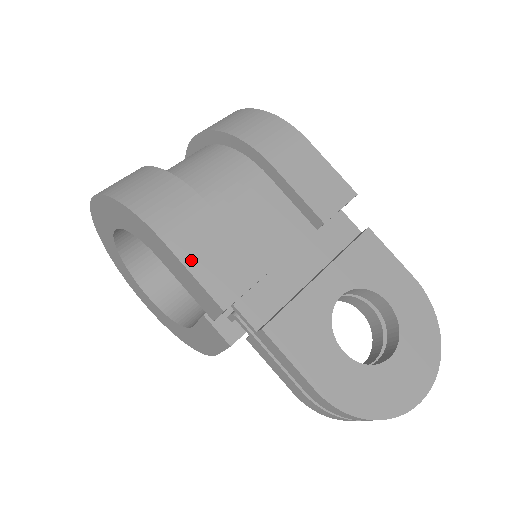
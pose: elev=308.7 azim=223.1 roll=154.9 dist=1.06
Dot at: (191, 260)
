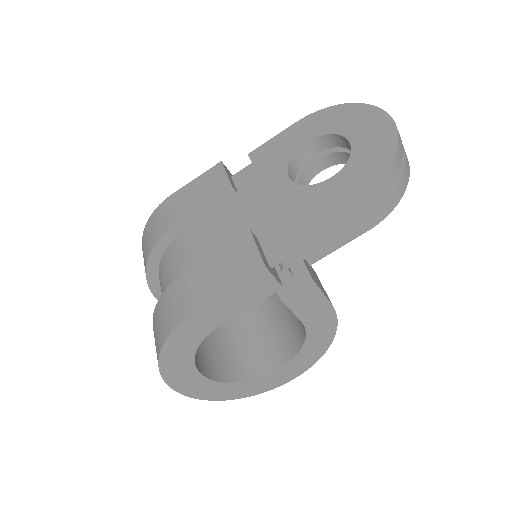
Dot at: (219, 289)
